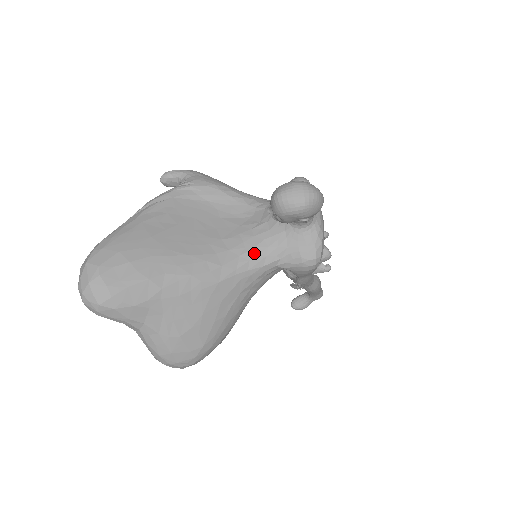
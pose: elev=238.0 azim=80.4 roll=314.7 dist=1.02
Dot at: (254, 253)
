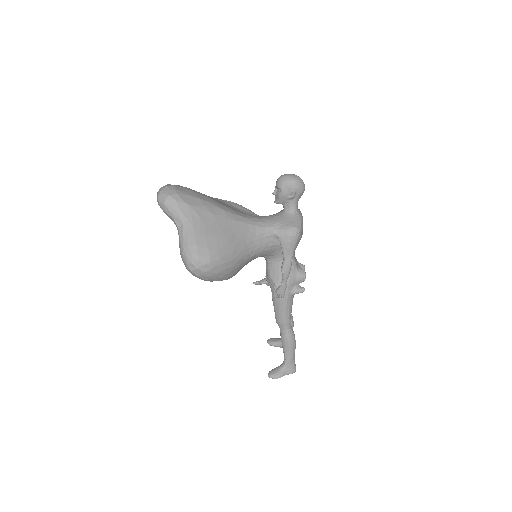
Dot at: (260, 220)
